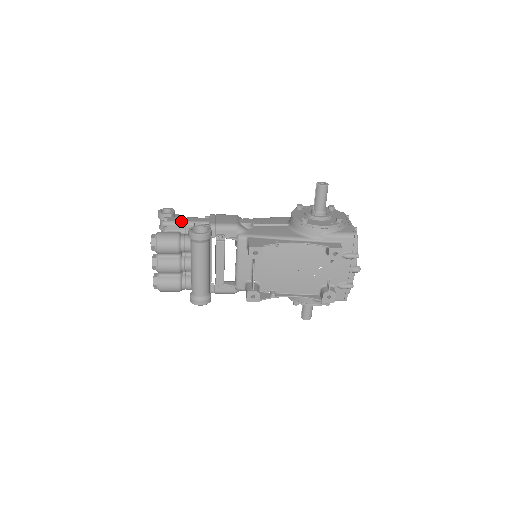
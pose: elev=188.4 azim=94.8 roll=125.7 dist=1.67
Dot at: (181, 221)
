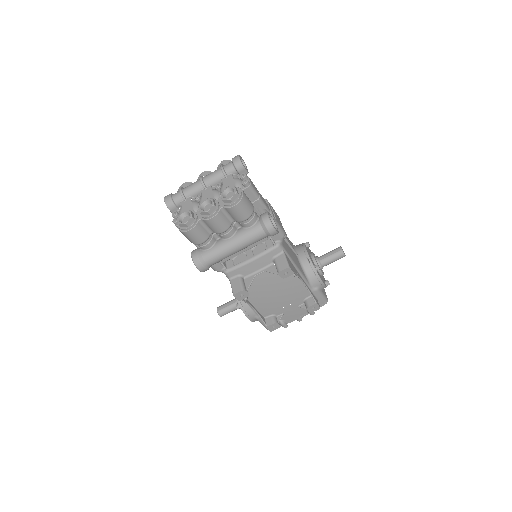
Dot at: (258, 193)
